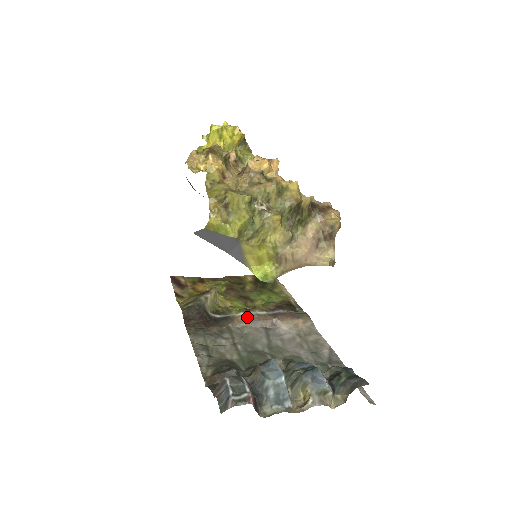
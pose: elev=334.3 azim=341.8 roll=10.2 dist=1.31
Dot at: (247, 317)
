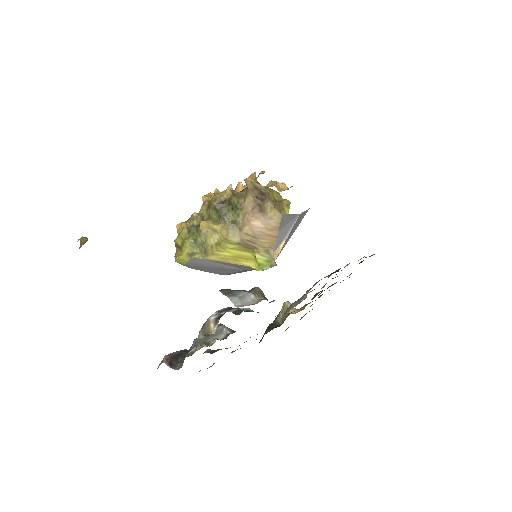
Dot at: (289, 307)
